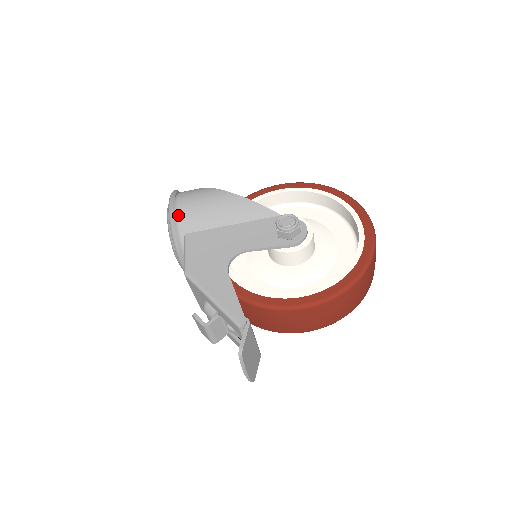
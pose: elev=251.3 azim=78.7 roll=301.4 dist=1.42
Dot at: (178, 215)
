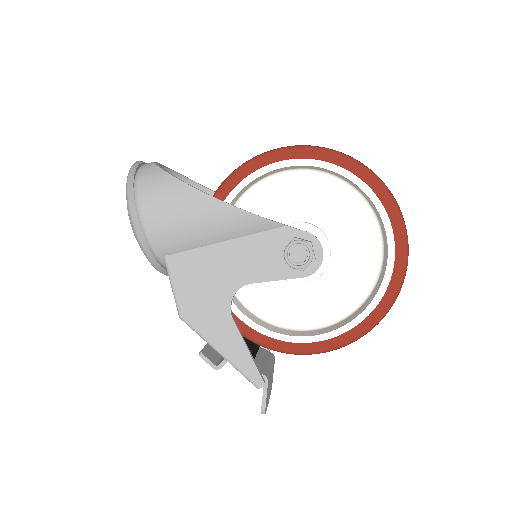
Dot at: (148, 236)
